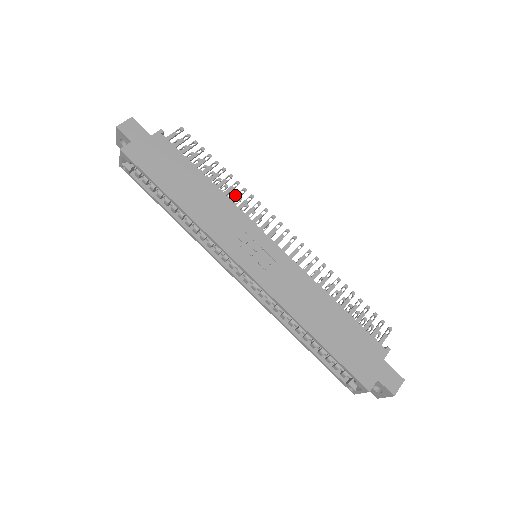
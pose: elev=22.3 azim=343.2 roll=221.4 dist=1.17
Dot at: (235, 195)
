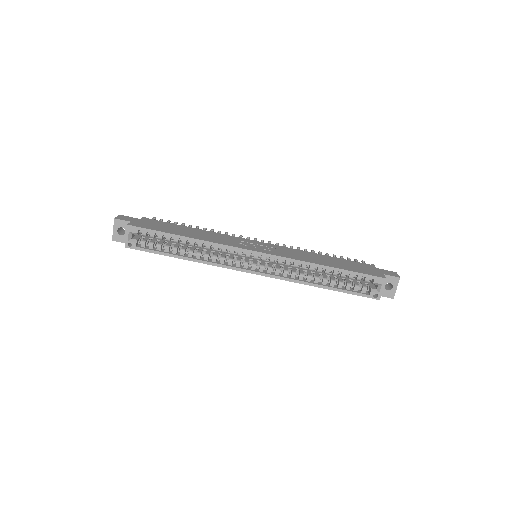
Dot at: occluded
